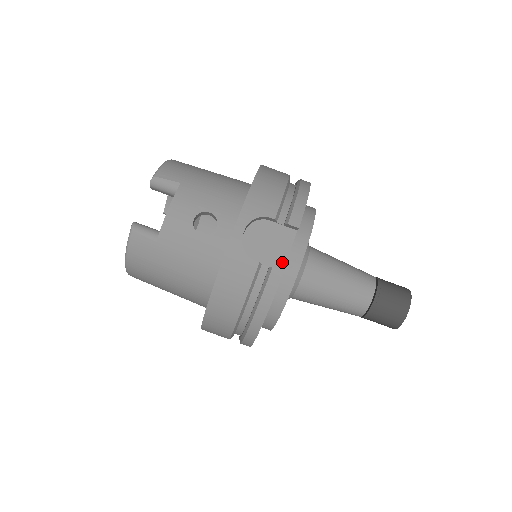
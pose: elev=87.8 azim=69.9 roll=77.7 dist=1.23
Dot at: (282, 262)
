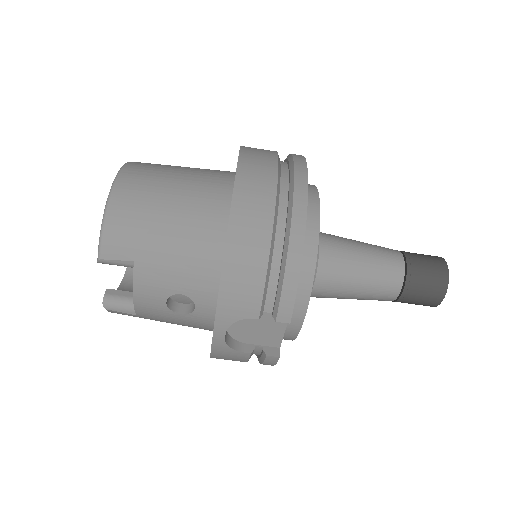
Dot at: (277, 341)
